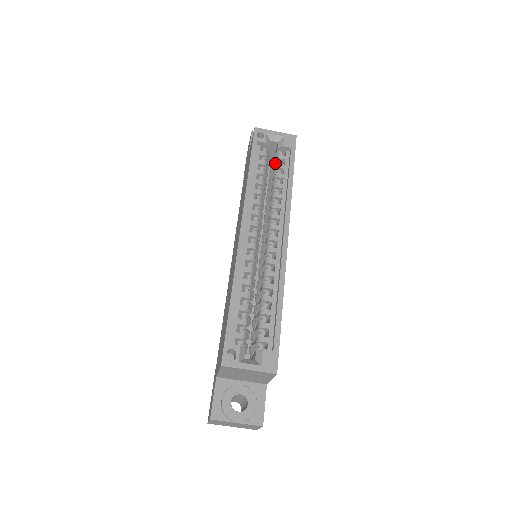
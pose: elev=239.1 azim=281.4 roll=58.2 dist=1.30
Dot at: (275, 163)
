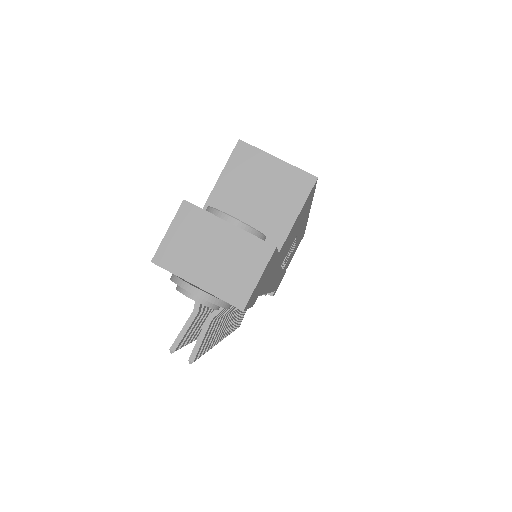
Dot at: occluded
